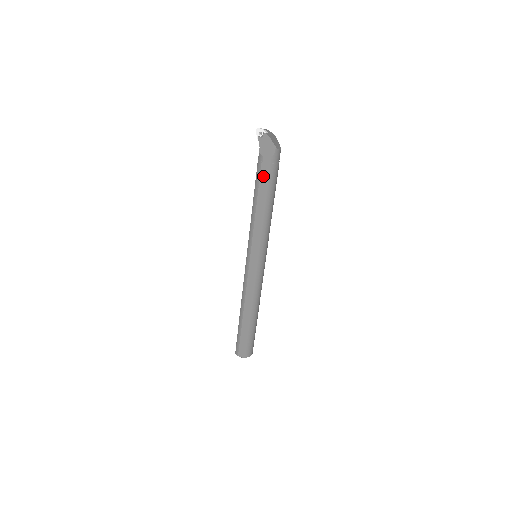
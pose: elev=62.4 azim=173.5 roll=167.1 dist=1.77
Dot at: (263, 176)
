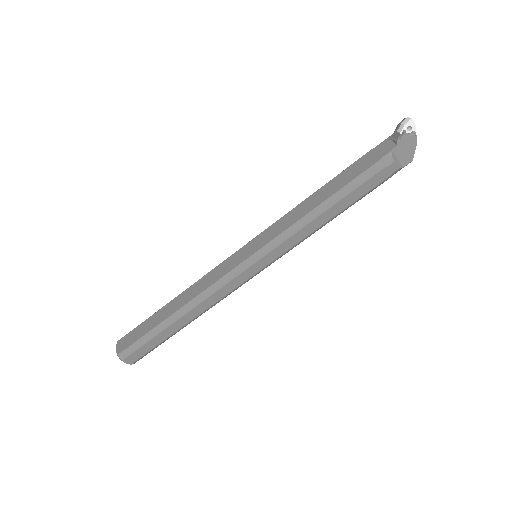
Dot at: (370, 182)
